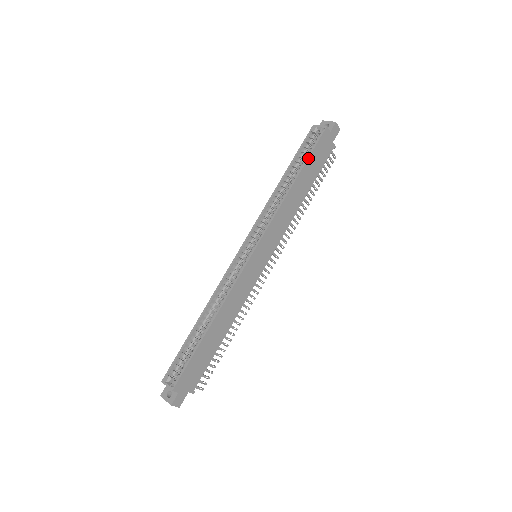
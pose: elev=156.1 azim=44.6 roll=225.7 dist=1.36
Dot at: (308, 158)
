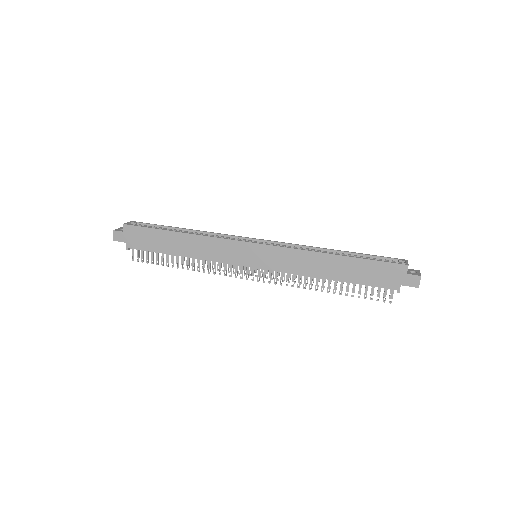
Dot at: (365, 259)
